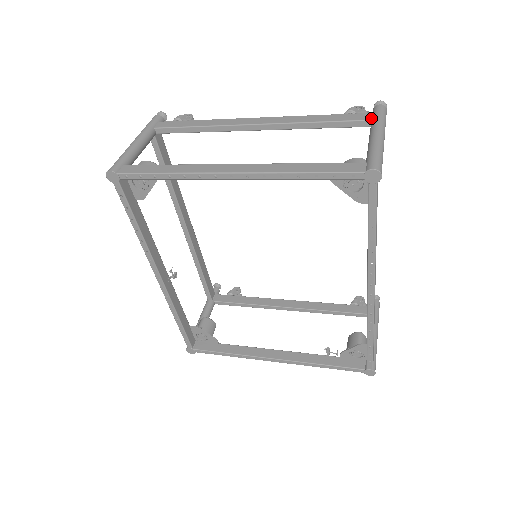
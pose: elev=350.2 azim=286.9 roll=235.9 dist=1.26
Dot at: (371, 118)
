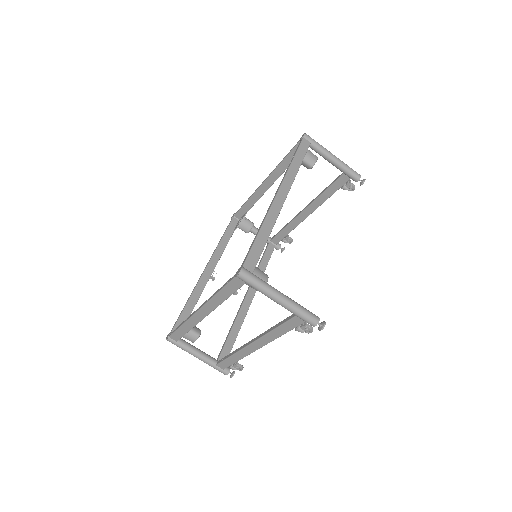
Dot at: occluded
